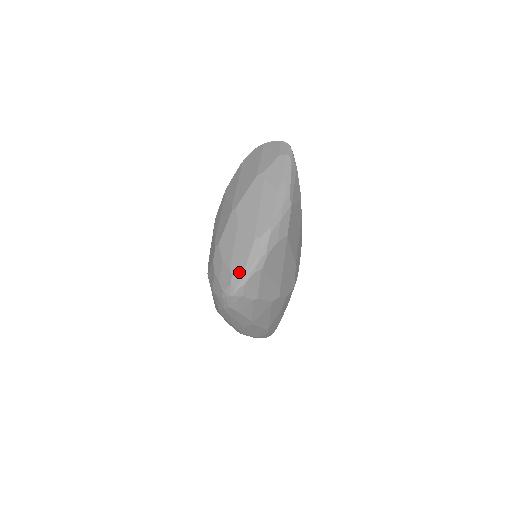
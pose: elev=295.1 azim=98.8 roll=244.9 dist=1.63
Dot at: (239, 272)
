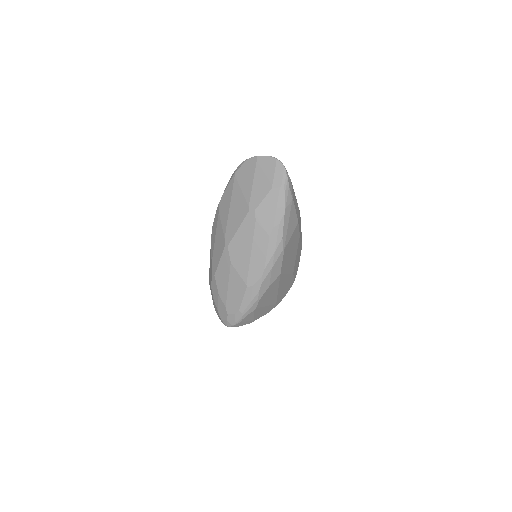
Dot at: (234, 313)
